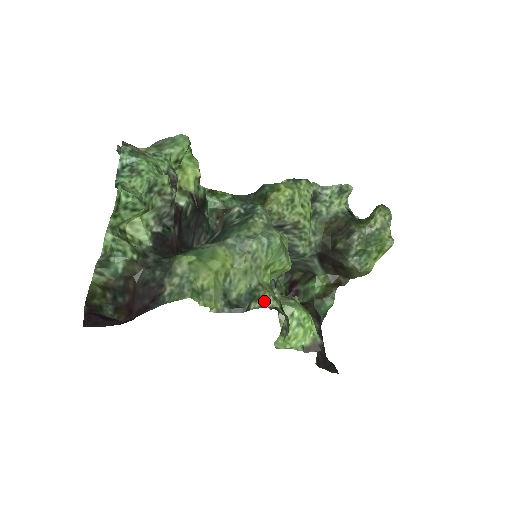
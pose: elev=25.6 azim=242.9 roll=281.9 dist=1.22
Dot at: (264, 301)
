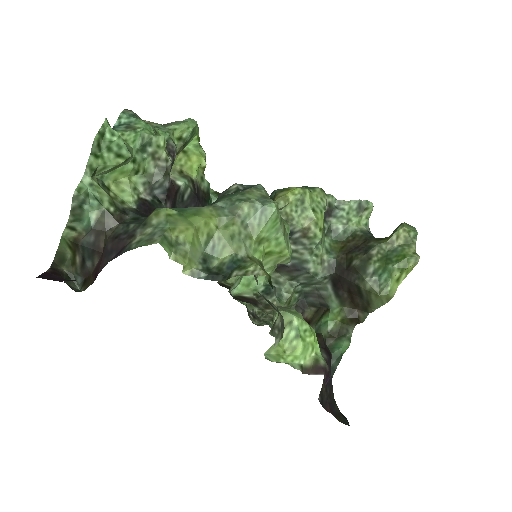
Dot at: (249, 270)
